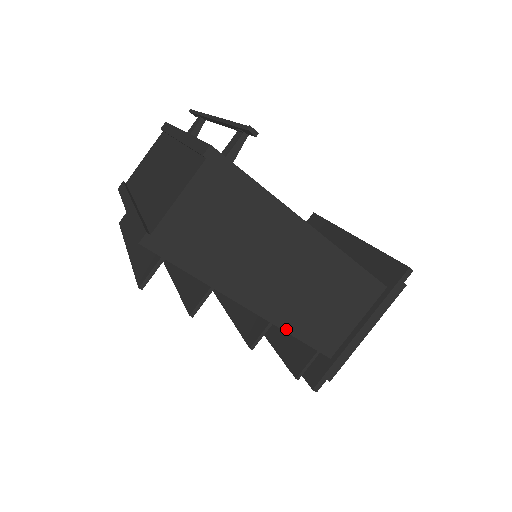
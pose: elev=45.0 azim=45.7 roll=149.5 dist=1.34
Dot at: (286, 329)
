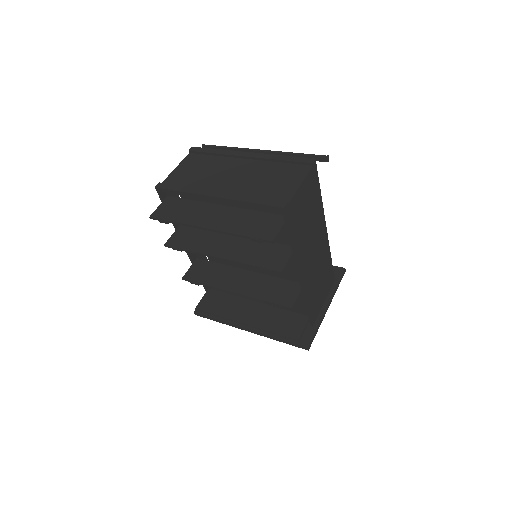
Dot at: (306, 297)
